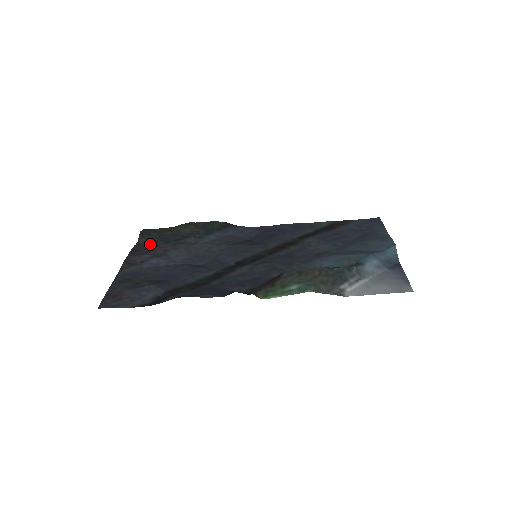
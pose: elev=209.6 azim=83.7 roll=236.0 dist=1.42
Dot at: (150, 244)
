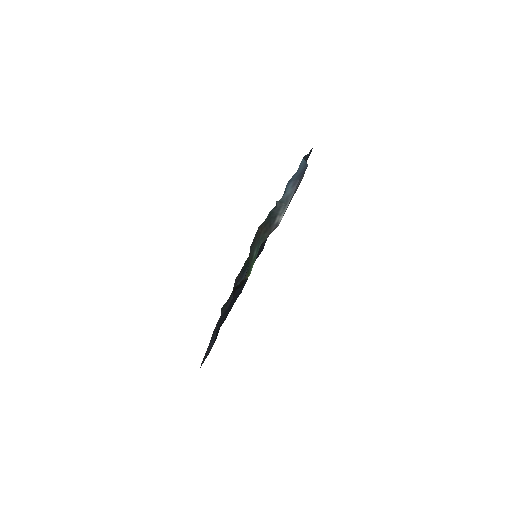
Dot at: occluded
